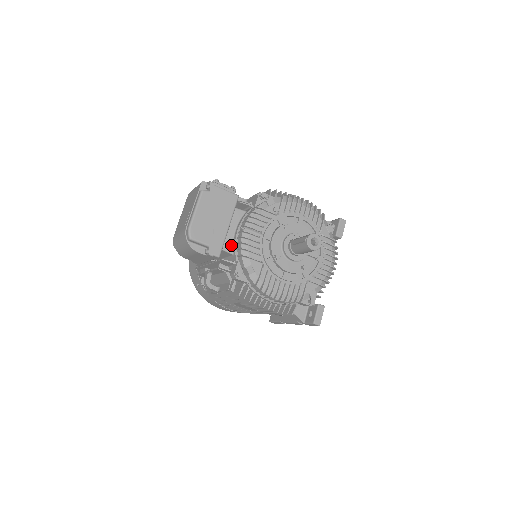
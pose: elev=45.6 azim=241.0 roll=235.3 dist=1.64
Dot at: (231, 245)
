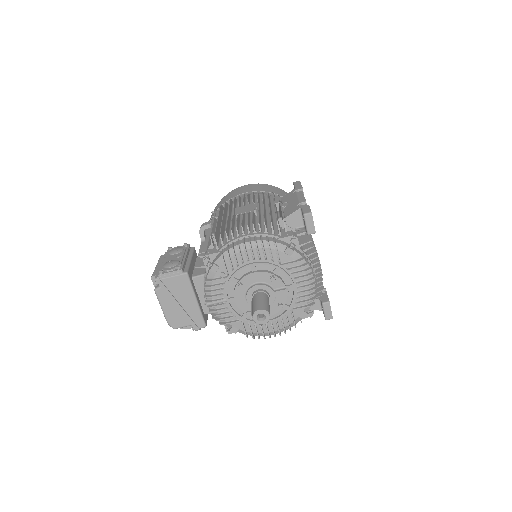
Dot at: occluded
